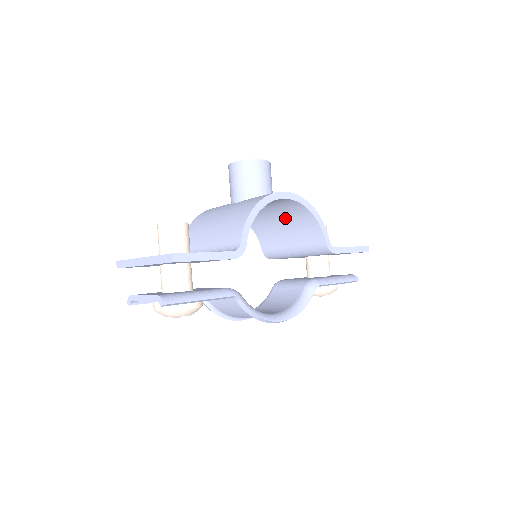
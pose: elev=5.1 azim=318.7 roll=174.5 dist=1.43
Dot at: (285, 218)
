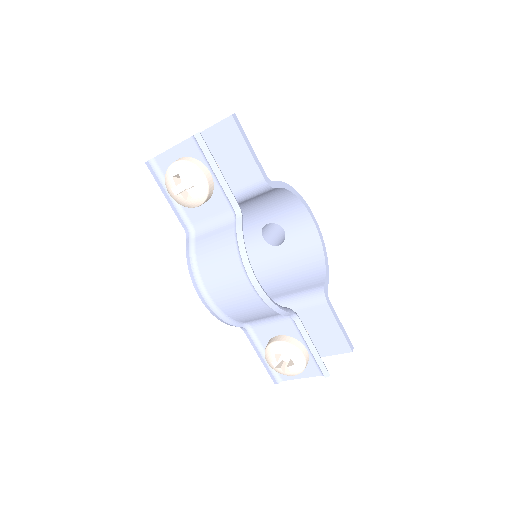
Dot at: (293, 264)
